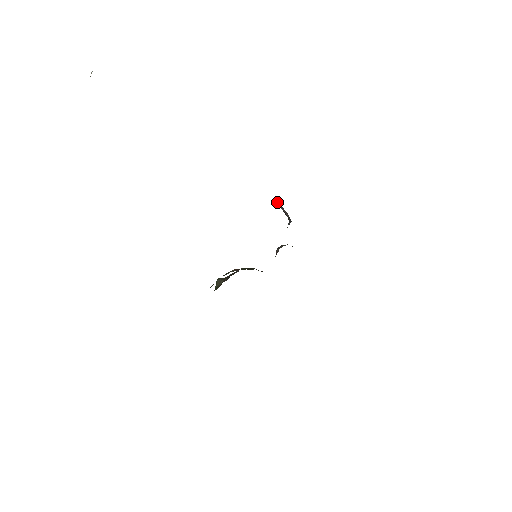
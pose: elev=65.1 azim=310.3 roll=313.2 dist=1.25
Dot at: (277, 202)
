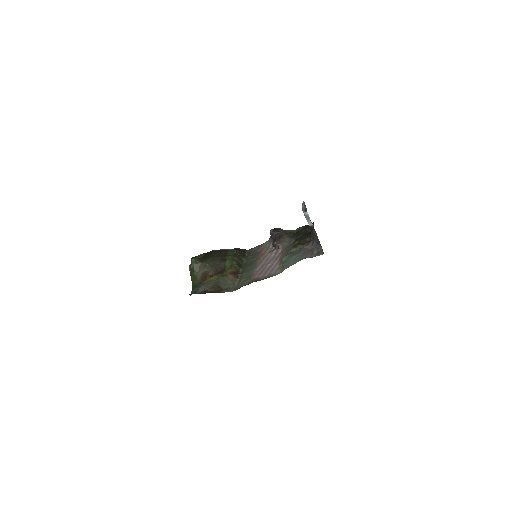
Dot at: (309, 220)
